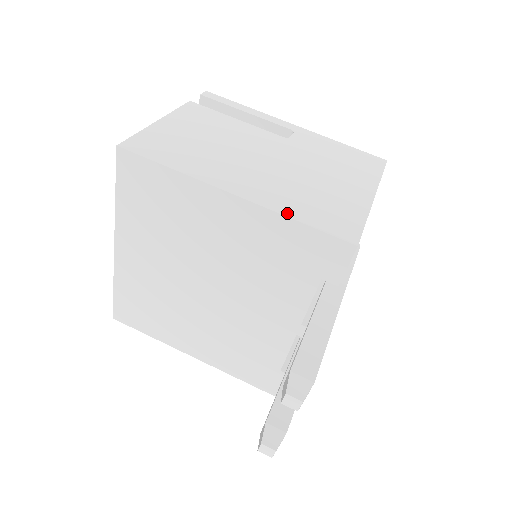
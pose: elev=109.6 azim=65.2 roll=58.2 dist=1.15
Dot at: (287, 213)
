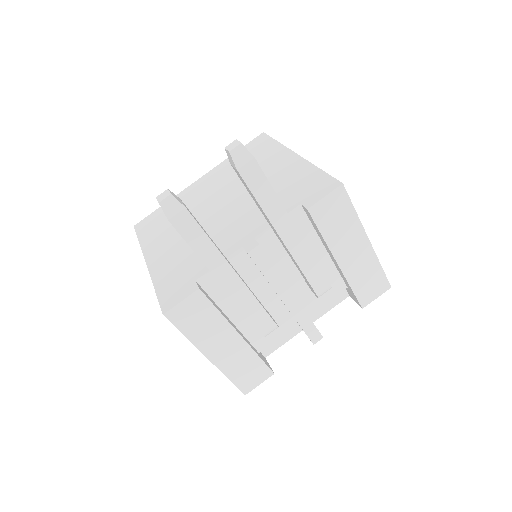
Dot at: occluded
